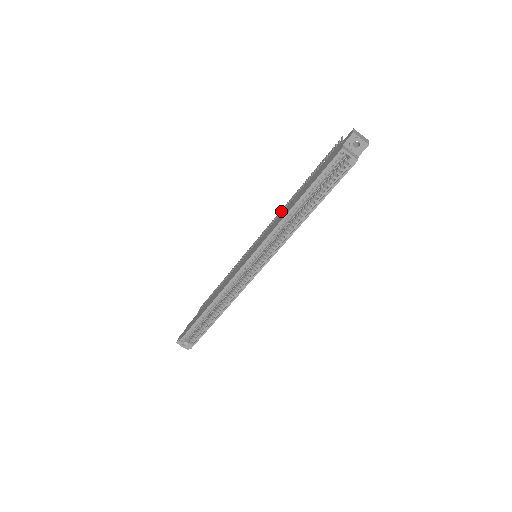
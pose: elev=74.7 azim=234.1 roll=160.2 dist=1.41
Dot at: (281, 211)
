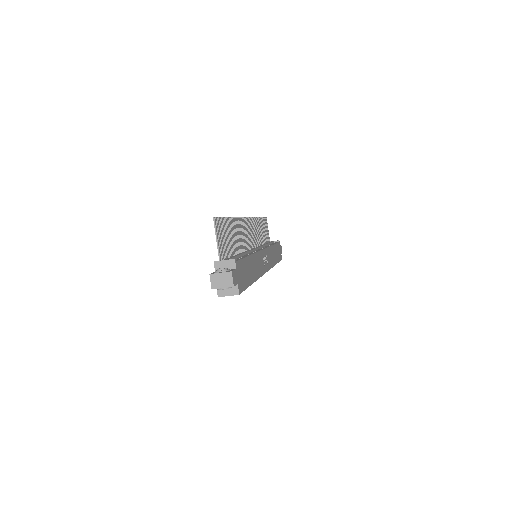
Dot at: (240, 227)
